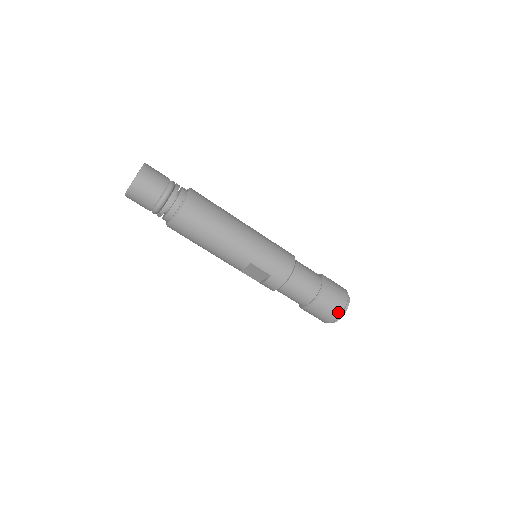
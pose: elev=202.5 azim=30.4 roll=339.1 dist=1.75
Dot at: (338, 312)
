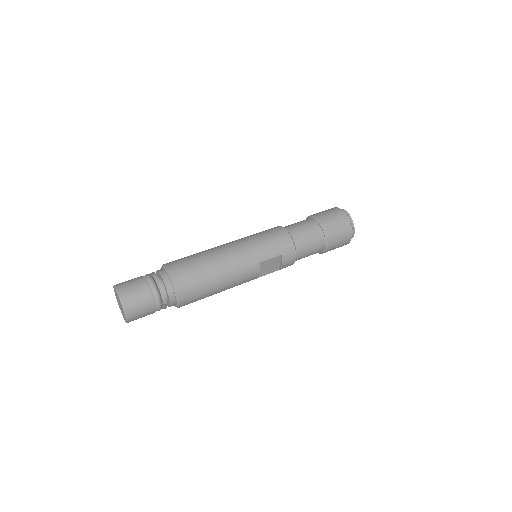
Dot at: (348, 226)
